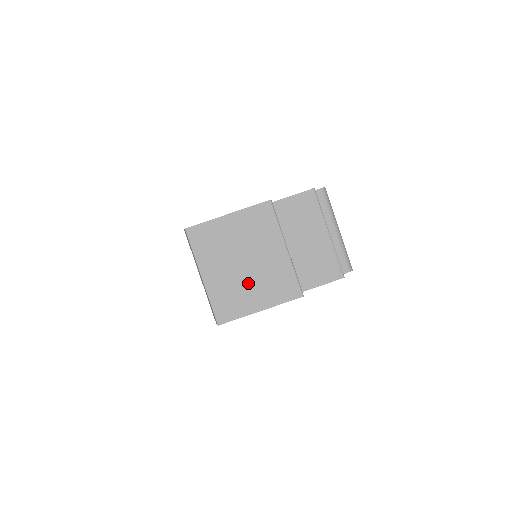
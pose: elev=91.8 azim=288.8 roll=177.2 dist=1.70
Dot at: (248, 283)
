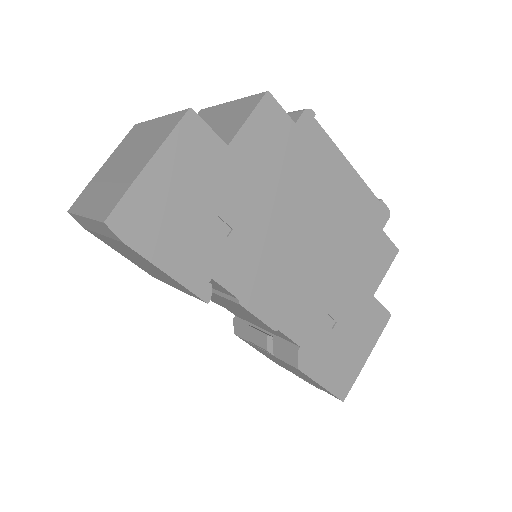
Dot at: (129, 167)
